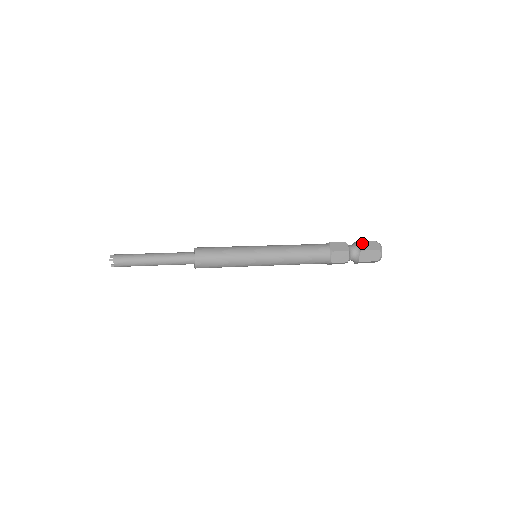
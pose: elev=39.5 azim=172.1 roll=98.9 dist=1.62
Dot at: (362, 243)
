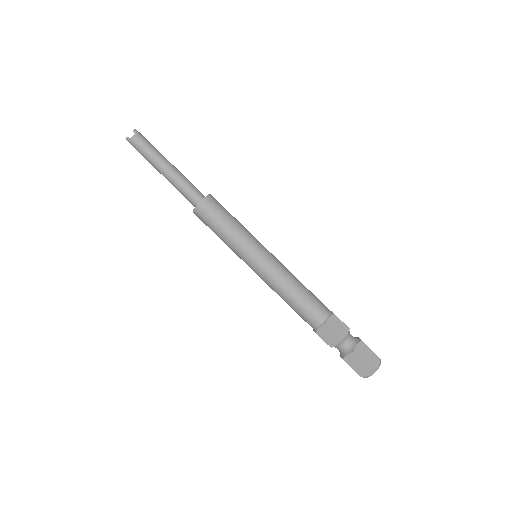
Dot at: occluded
